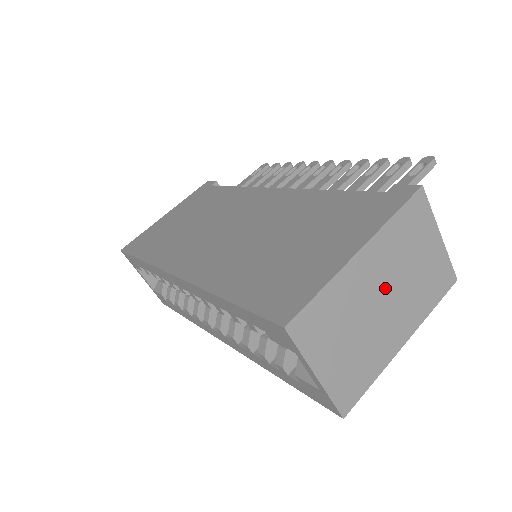
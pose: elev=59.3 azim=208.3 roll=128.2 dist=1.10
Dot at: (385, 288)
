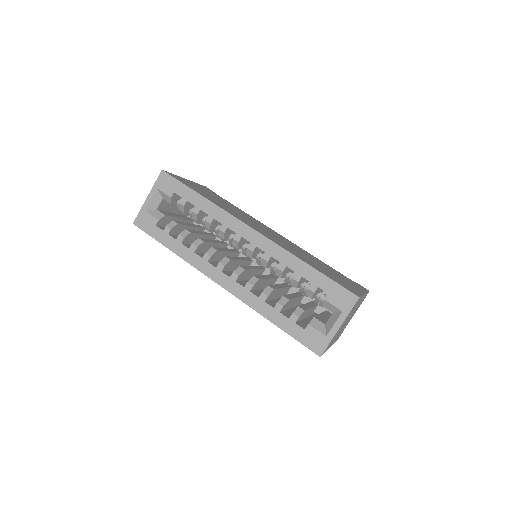
Dot at: (350, 316)
